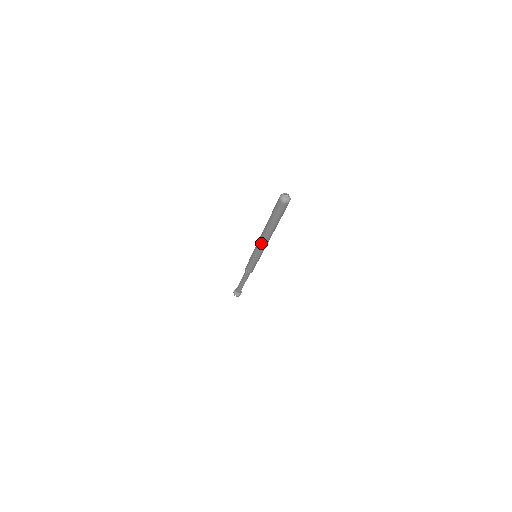
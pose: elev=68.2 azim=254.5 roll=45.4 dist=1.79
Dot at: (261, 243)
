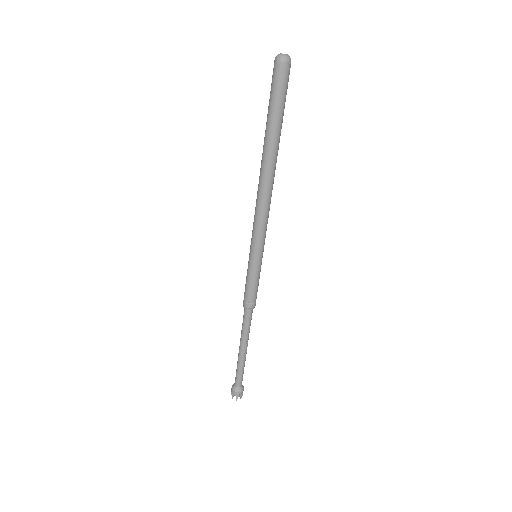
Dot at: (260, 202)
